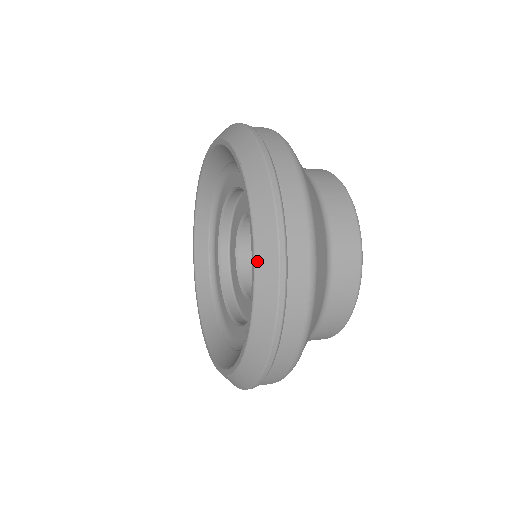
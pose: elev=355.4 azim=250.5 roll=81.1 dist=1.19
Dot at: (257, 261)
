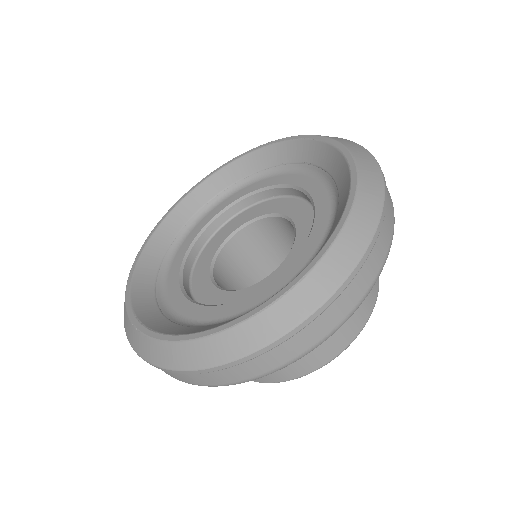
Dot at: (359, 164)
